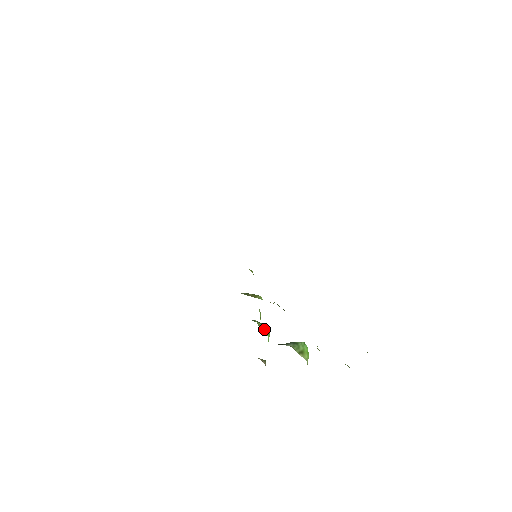
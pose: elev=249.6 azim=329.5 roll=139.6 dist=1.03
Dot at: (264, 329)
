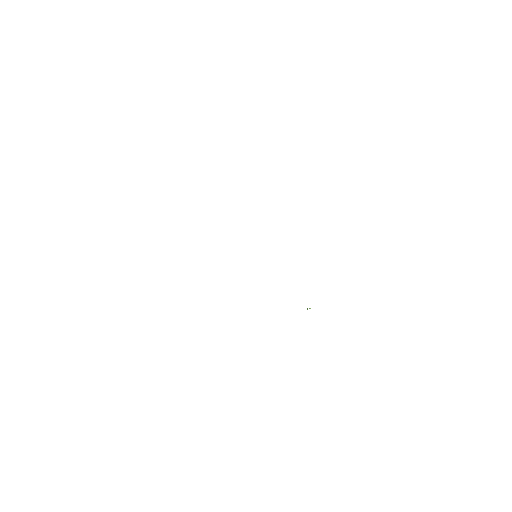
Dot at: occluded
